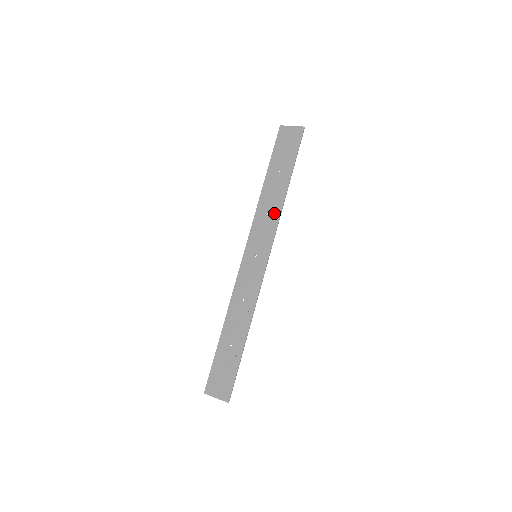
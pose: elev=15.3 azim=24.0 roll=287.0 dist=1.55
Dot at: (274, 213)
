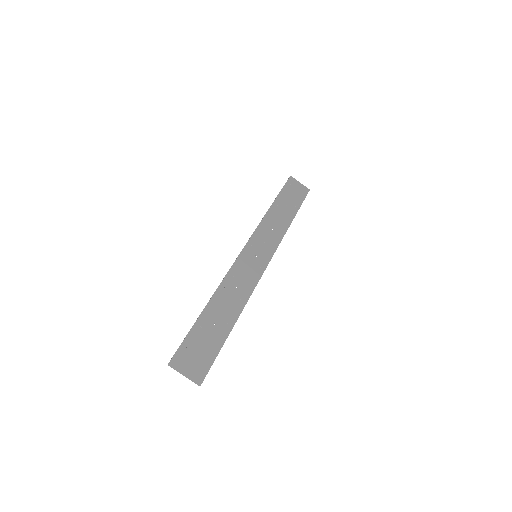
Dot at: (278, 232)
